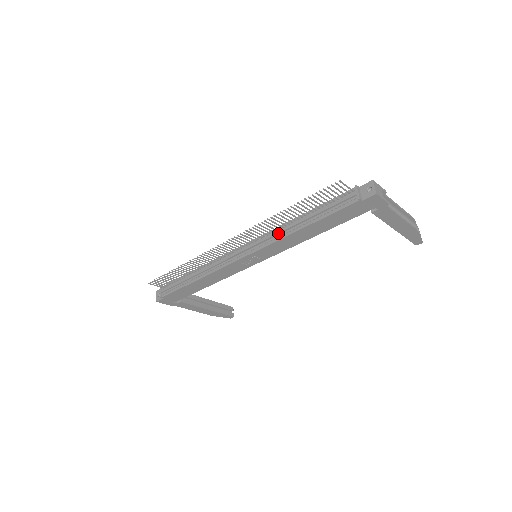
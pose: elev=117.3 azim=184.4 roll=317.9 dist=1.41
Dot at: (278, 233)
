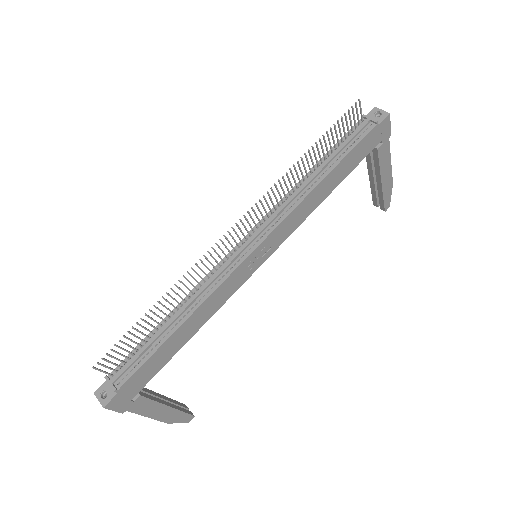
Dot at: (293, 198)
